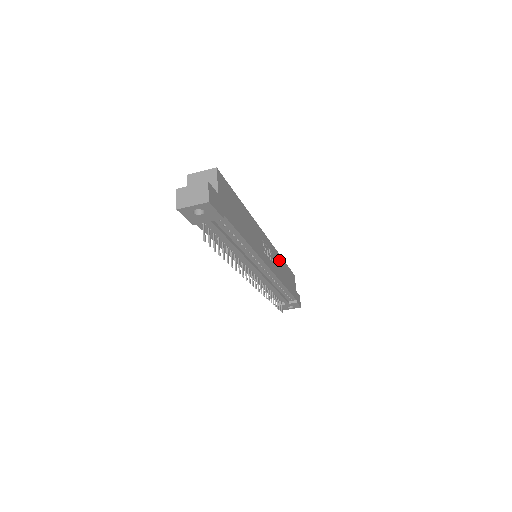
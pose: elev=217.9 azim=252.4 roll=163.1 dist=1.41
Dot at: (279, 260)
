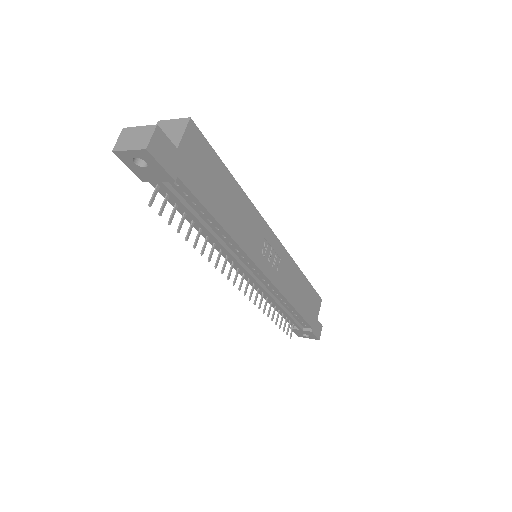
Dot at: (294, 272)
